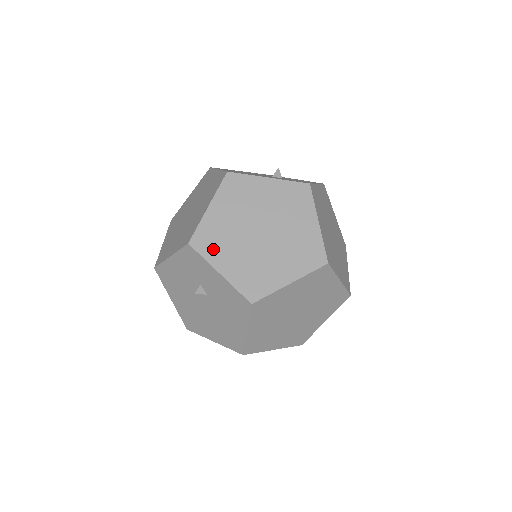
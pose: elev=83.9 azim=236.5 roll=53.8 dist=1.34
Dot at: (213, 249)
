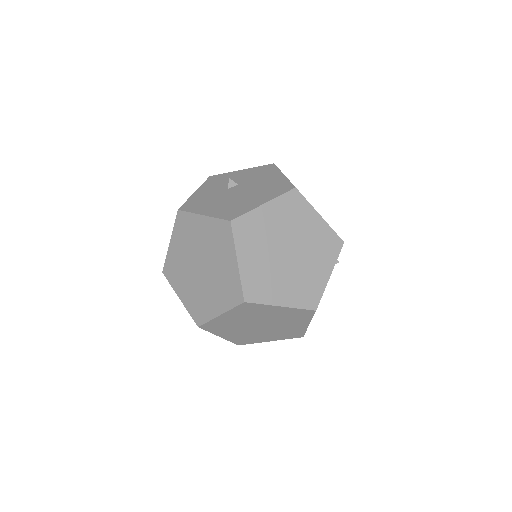
Dot at: occluded
